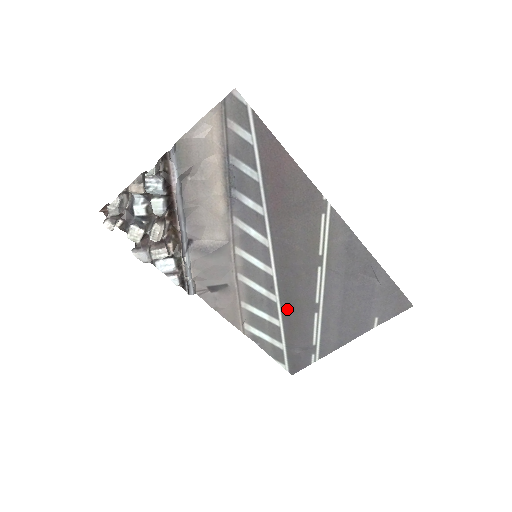
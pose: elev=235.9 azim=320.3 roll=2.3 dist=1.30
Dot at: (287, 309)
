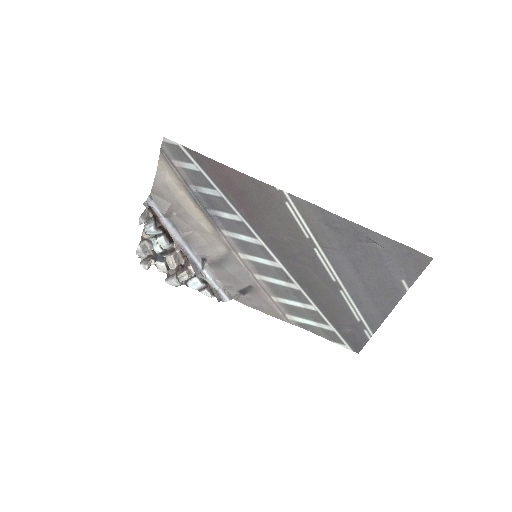
Dot at: (313, 294)
